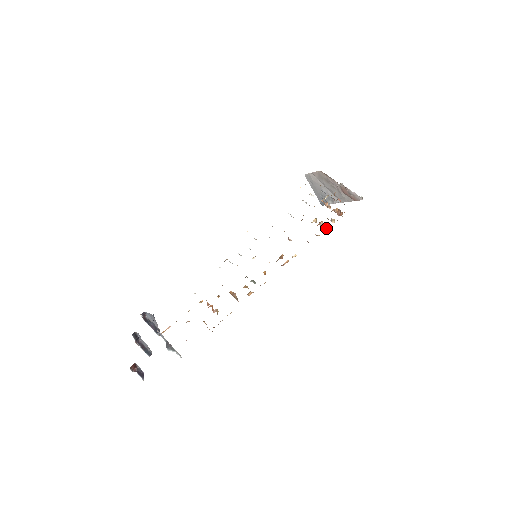
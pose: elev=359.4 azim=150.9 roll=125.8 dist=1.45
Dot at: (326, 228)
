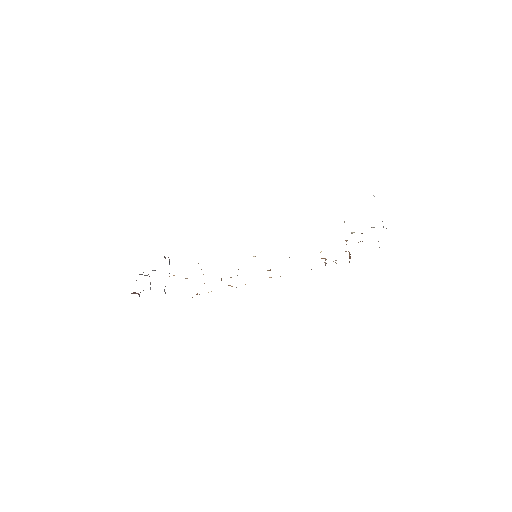
Dot at: occluded
